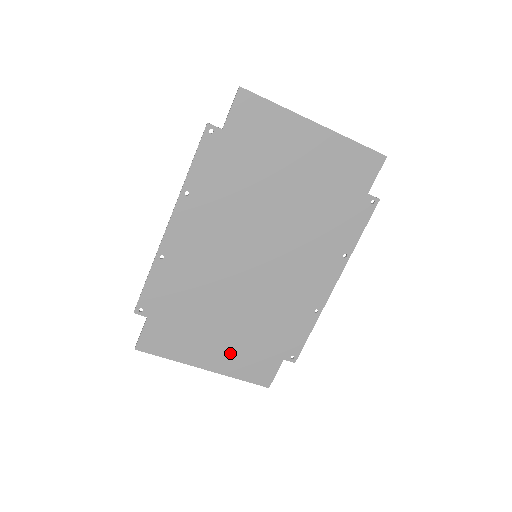
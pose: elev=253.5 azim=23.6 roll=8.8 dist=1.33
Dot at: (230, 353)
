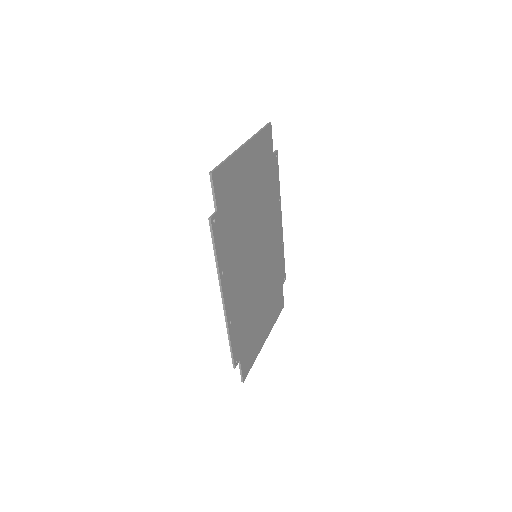
Dot at: (269, 317)
